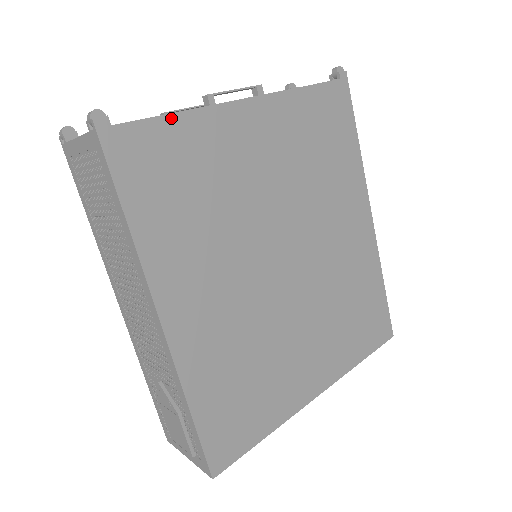
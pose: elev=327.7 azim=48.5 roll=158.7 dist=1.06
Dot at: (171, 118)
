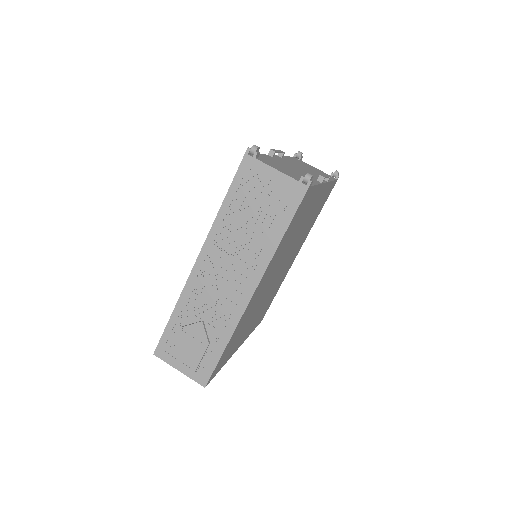
Dot at: (316, 187)
